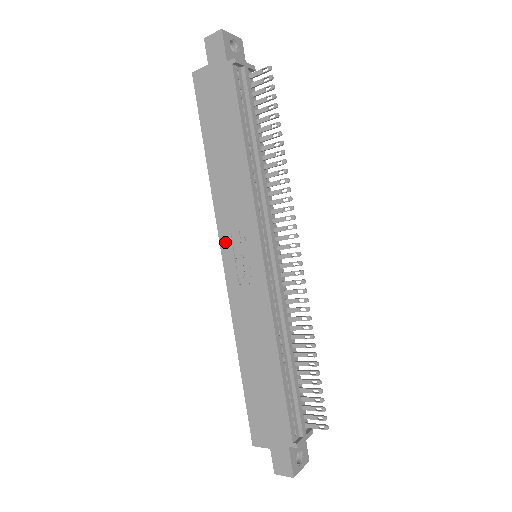
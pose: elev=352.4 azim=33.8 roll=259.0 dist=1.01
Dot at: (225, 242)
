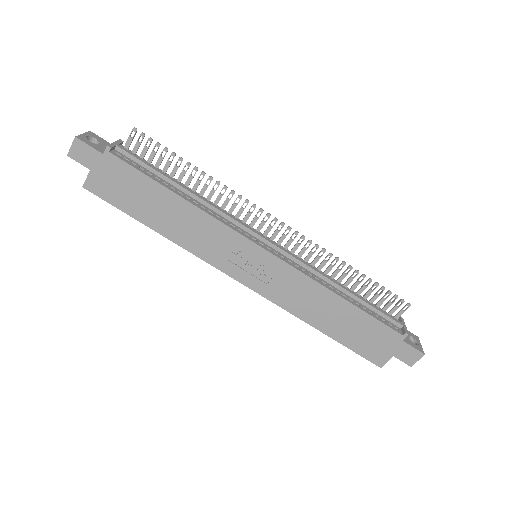
Dot at: (229, 269)
